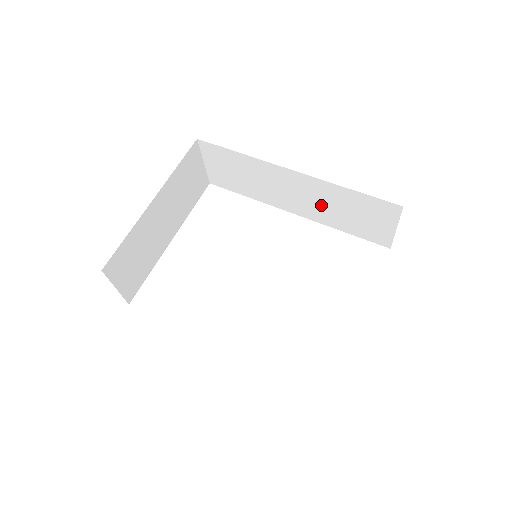
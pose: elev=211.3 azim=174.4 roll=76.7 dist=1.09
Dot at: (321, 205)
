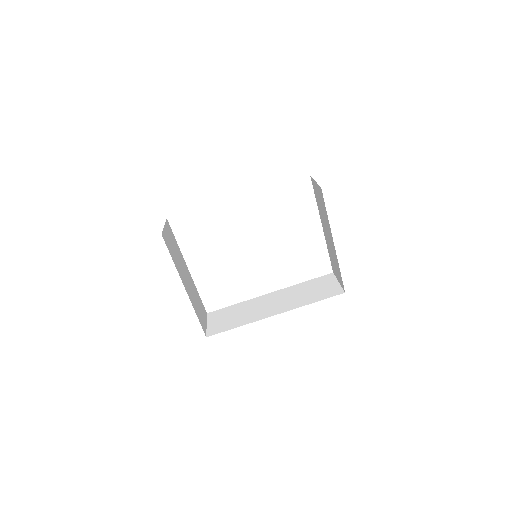
Dot at: occluded
